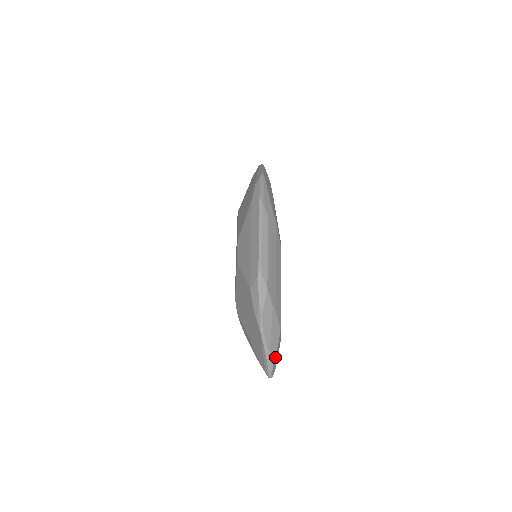
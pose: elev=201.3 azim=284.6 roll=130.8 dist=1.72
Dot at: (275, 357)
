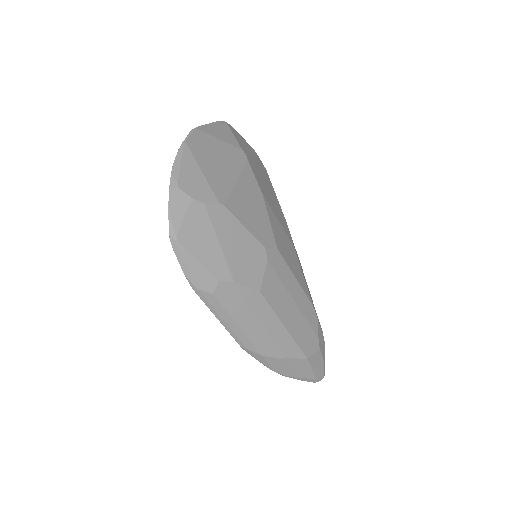
Dot at: (315, 373)
